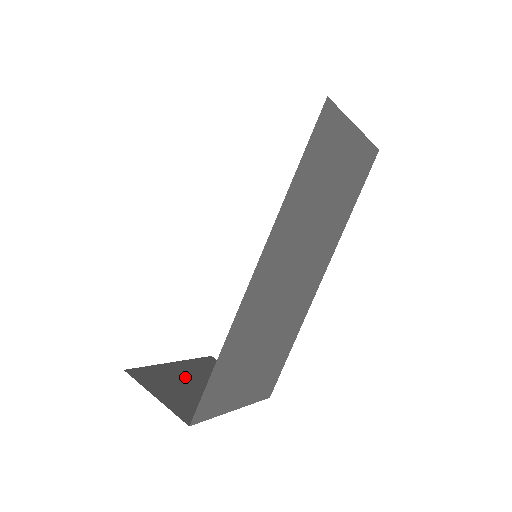
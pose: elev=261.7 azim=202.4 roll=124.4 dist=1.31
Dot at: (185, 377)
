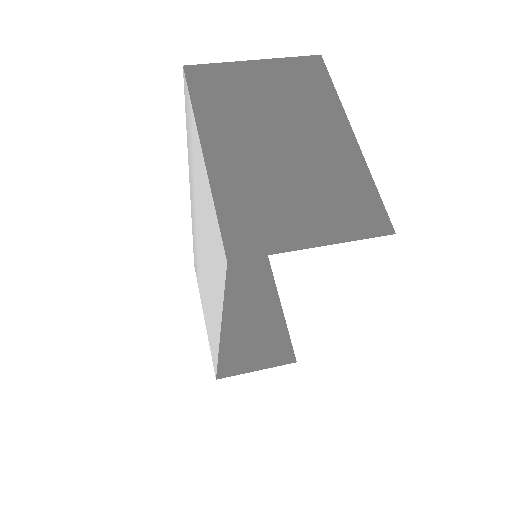
Dot at: (231, 323)
